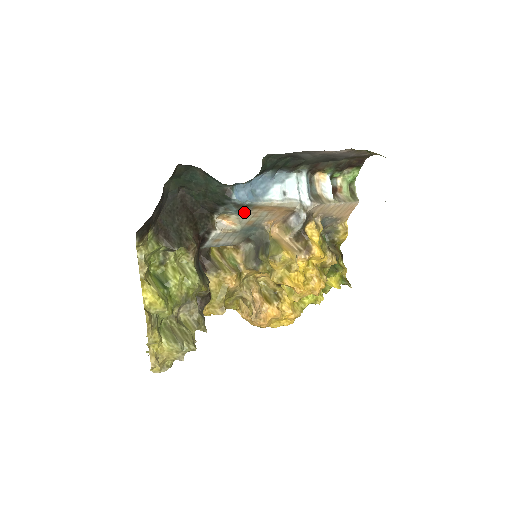
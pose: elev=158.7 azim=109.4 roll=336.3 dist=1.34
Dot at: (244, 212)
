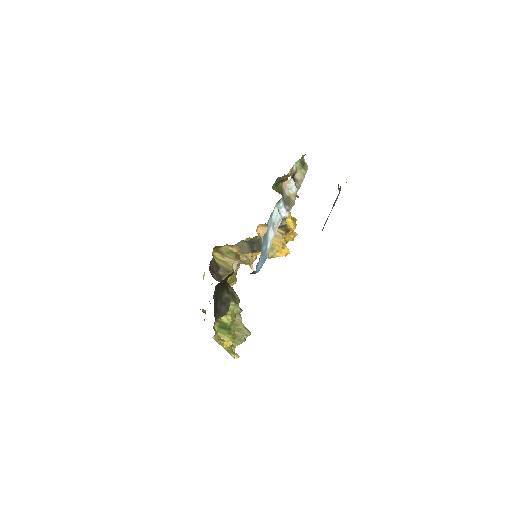
Dot at: occluded
